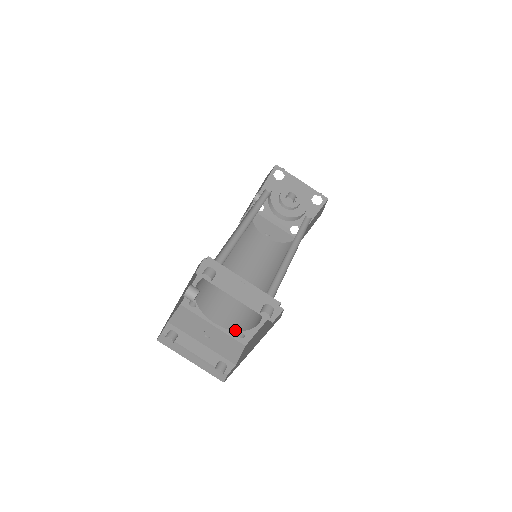
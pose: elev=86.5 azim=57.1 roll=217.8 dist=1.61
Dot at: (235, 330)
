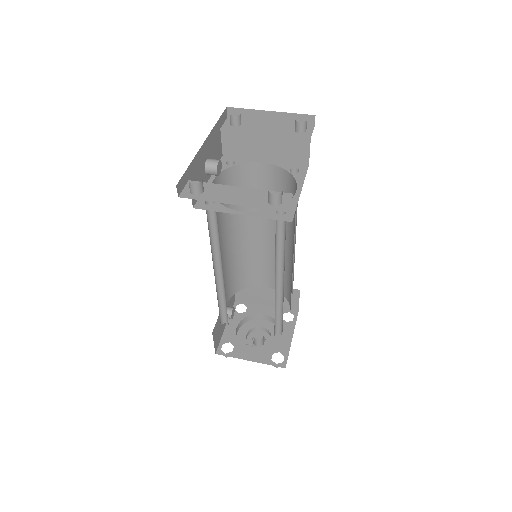
Dot at: (271, 210)
